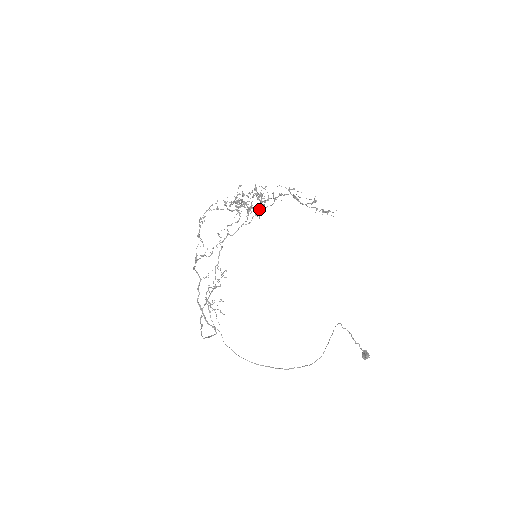
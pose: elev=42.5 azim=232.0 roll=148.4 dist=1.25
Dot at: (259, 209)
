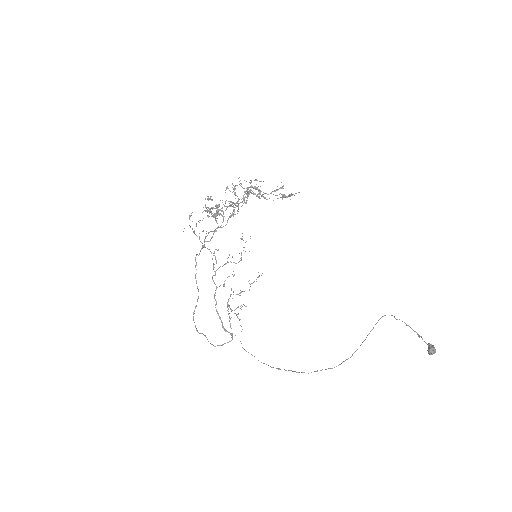
Dot at: occluded
